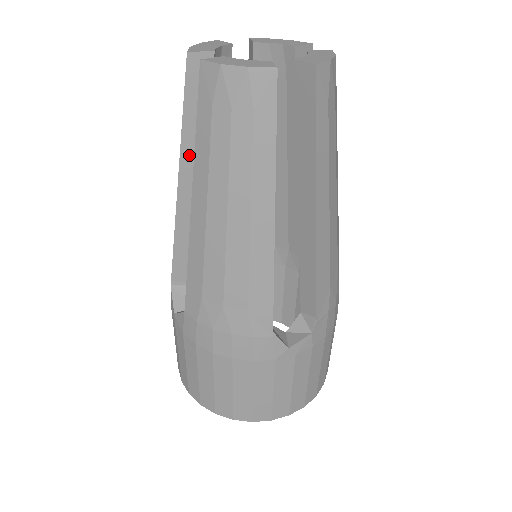
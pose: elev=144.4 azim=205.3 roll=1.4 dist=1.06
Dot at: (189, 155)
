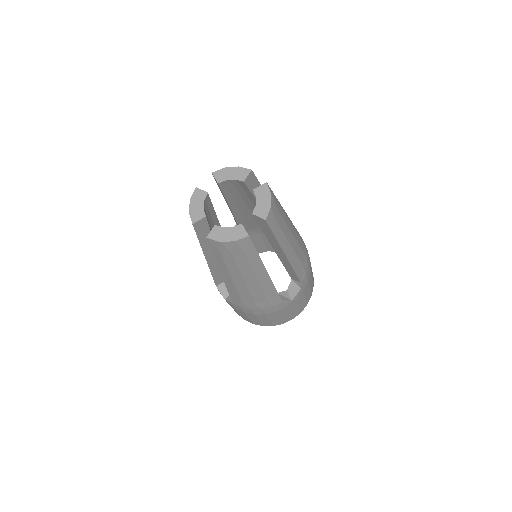
Dot at: (207, 249)
